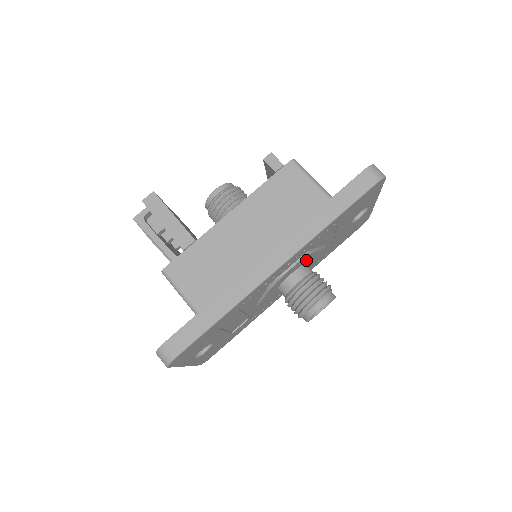
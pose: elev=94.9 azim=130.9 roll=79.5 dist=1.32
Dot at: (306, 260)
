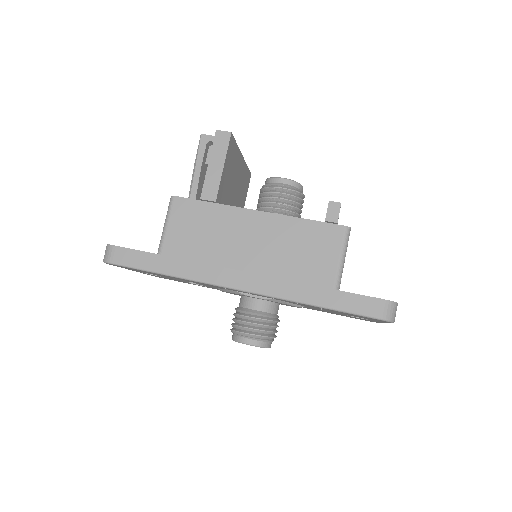
Dot at: occluded
